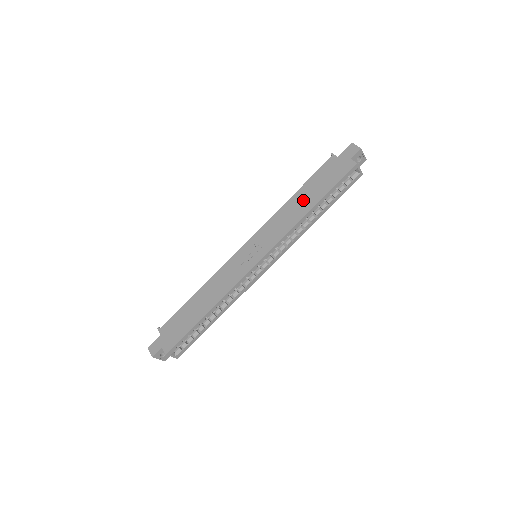
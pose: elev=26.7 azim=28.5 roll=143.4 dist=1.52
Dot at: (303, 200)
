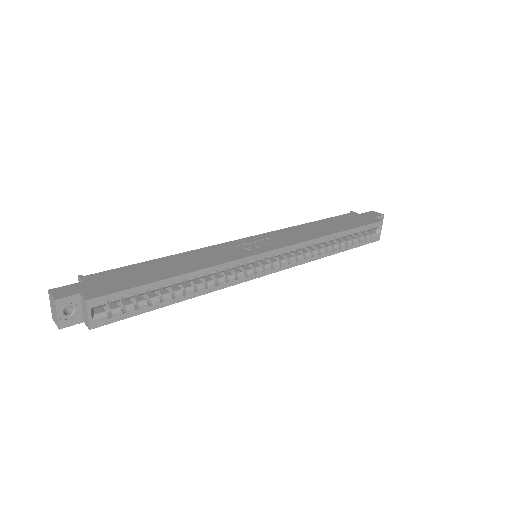
Dot at: (325, 226)
